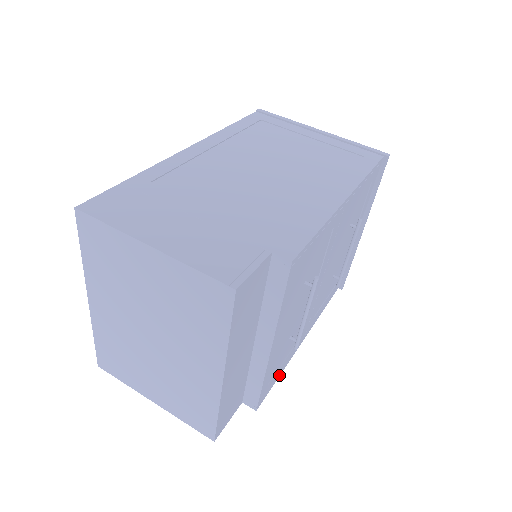
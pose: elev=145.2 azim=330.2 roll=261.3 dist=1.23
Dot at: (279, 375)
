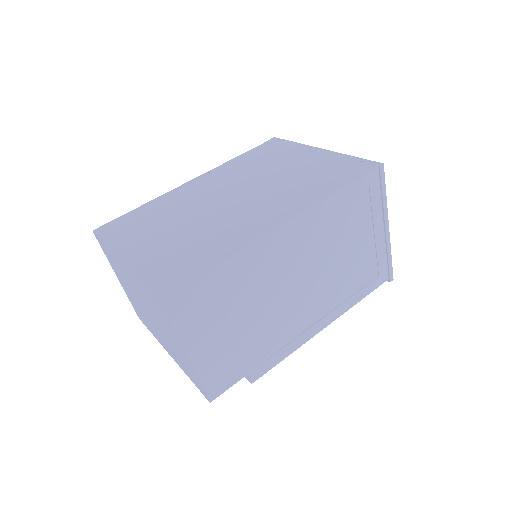
Dot at: occluded
